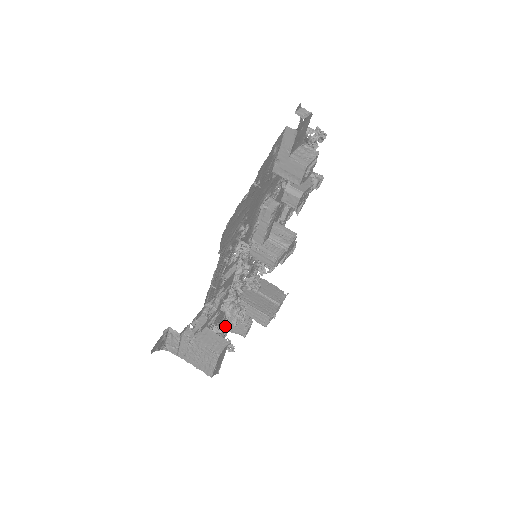
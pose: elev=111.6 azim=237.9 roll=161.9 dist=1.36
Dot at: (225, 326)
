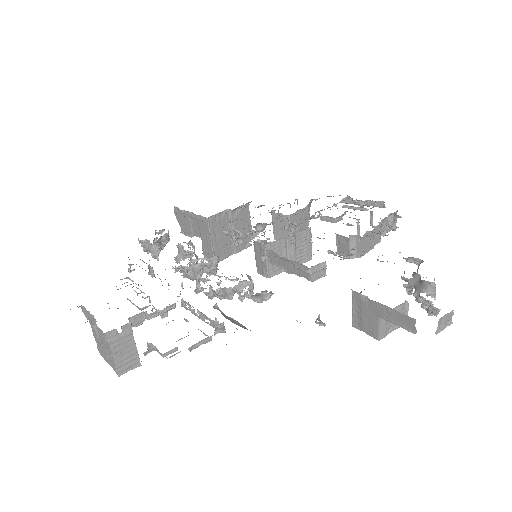
Dot at: (176, 208)
